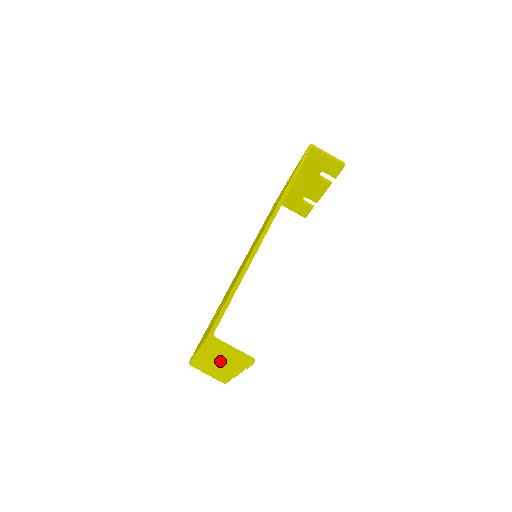
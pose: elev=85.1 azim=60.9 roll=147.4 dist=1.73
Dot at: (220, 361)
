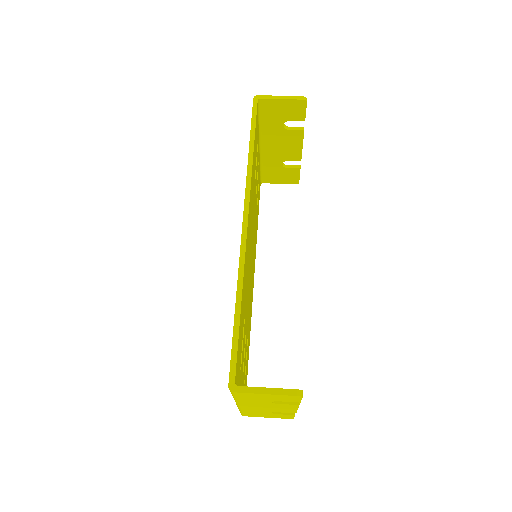
Dot at: (266, 405)
